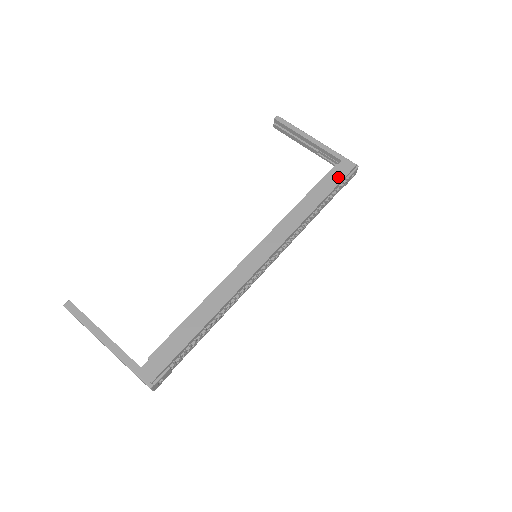
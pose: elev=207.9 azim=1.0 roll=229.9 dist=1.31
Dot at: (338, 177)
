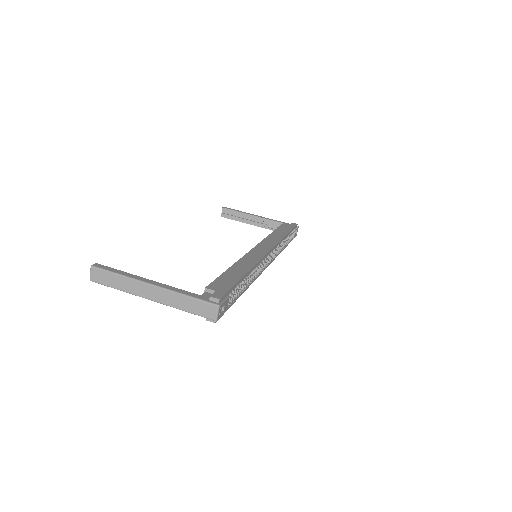
Dot at: (290, 227)
